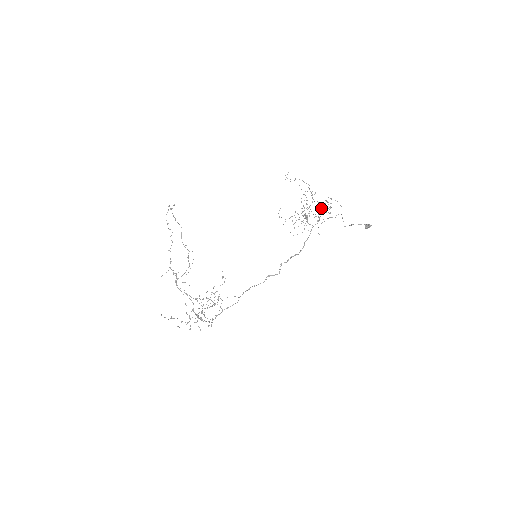
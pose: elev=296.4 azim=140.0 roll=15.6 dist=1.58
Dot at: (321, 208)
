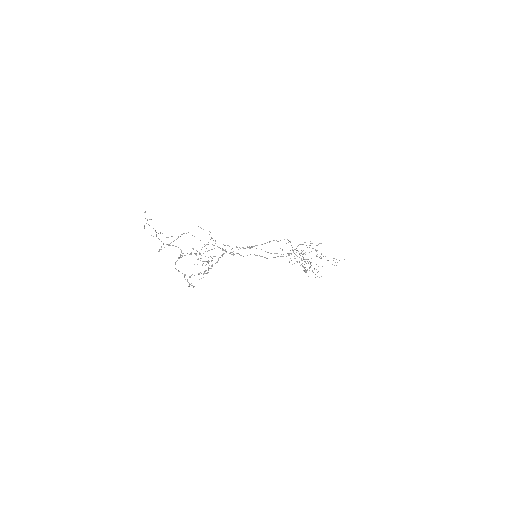
Dot at: occluded
